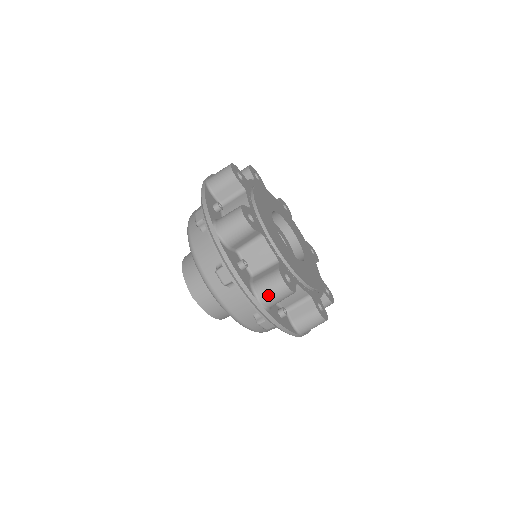
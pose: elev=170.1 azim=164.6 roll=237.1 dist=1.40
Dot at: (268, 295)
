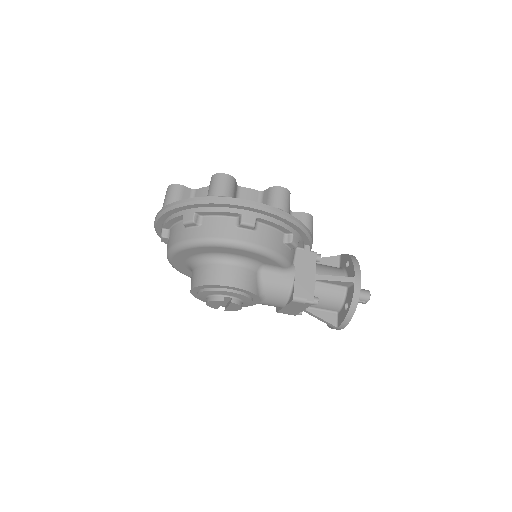
Dot at: (164, 201)
